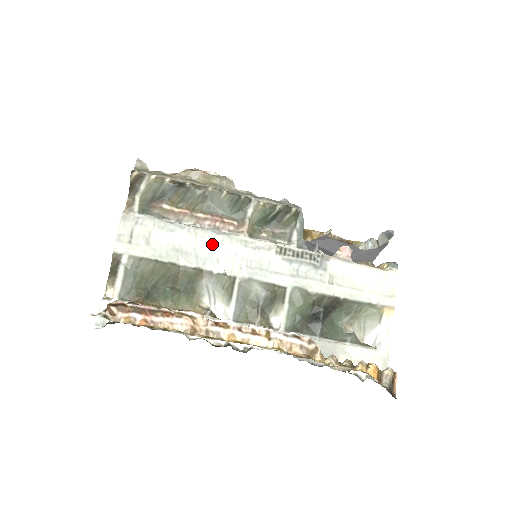
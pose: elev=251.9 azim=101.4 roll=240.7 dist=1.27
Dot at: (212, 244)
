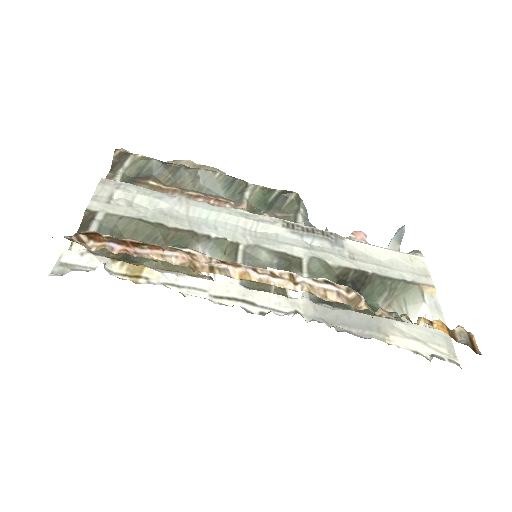
Dot at: (207, 213)
